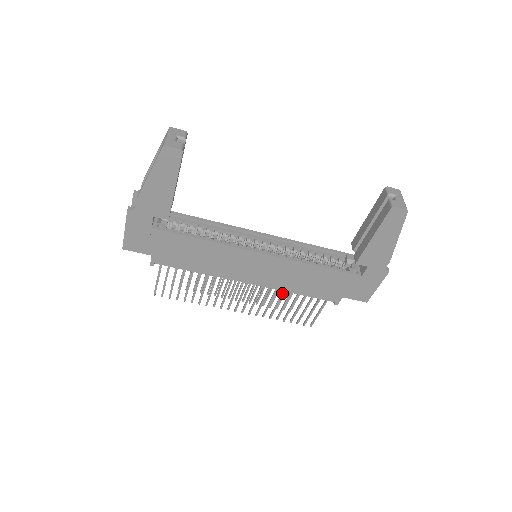
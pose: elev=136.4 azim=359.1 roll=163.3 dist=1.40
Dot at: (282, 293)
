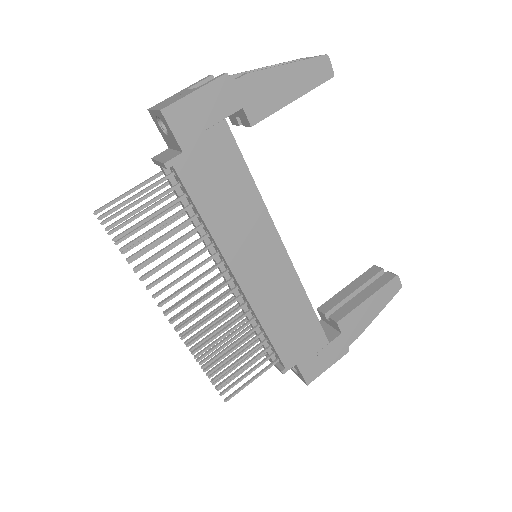
Dot at: (245, 324)
